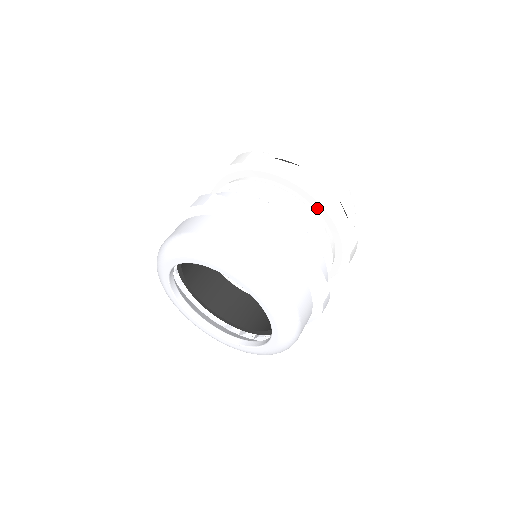
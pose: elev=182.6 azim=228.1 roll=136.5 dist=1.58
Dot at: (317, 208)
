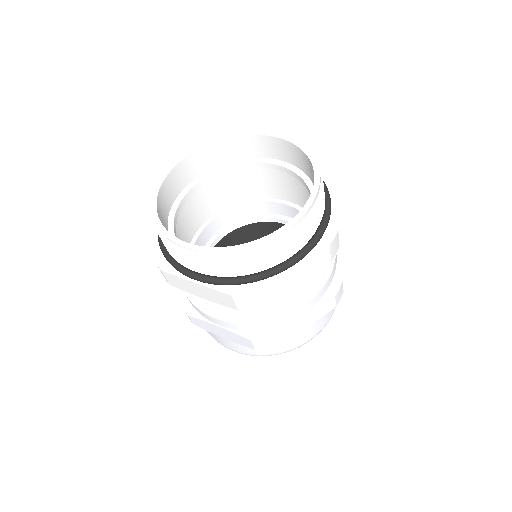
Dot at: occluded
